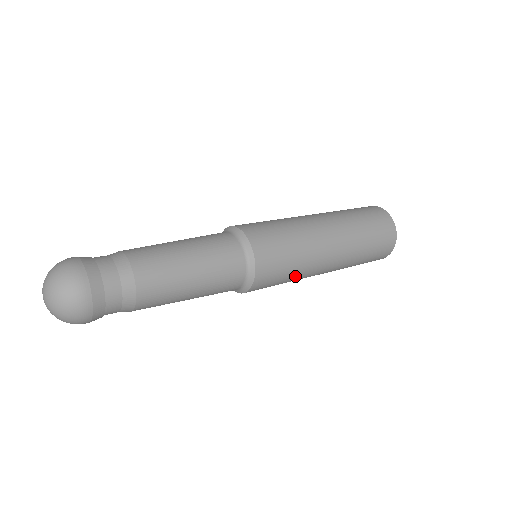
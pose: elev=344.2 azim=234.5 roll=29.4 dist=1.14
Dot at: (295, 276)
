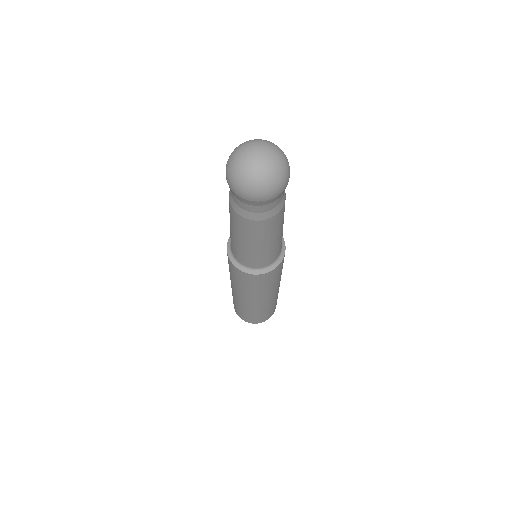
Dot at: (272, 286)
